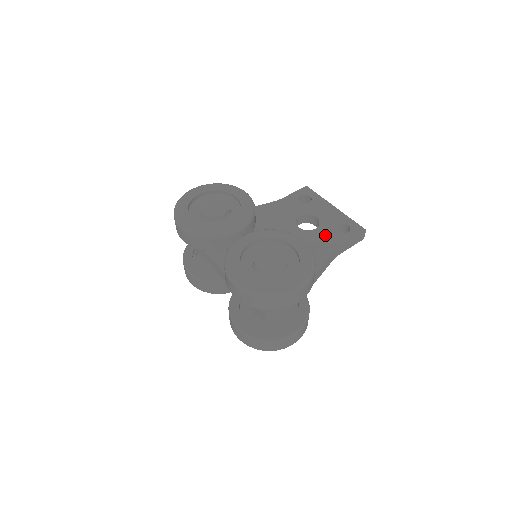
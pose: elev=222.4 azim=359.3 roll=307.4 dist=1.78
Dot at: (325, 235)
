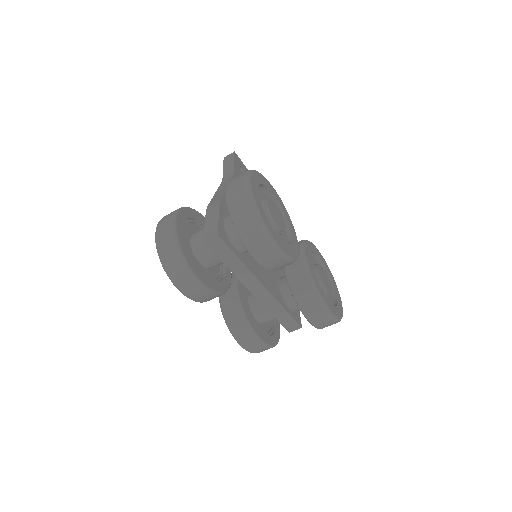
Dot at: occluded
